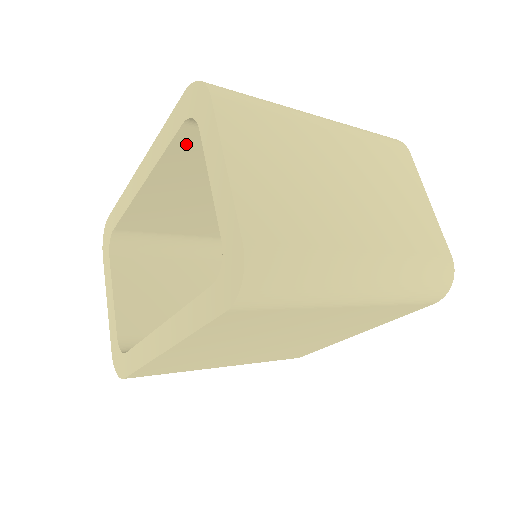
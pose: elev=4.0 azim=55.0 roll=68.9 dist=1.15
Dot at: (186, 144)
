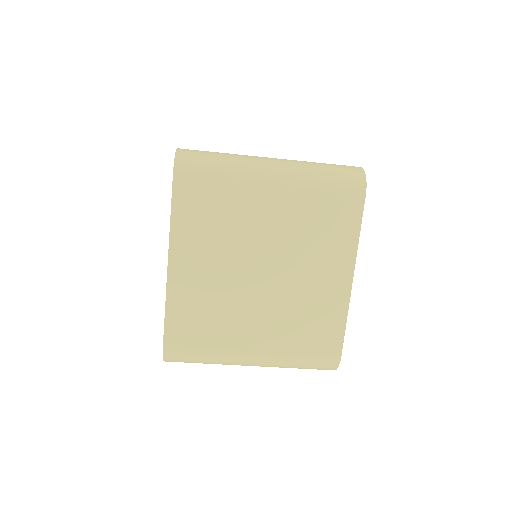
Dot at: occluded
